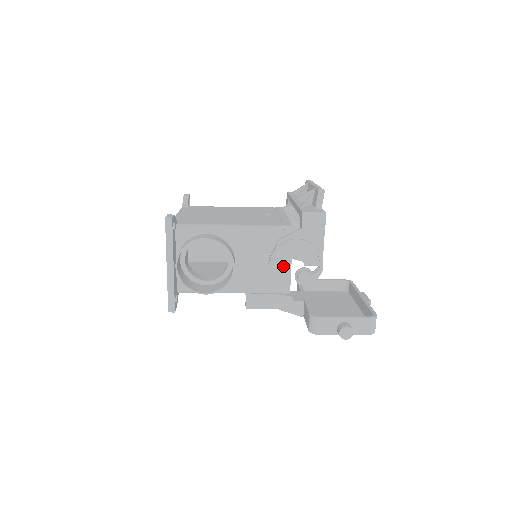
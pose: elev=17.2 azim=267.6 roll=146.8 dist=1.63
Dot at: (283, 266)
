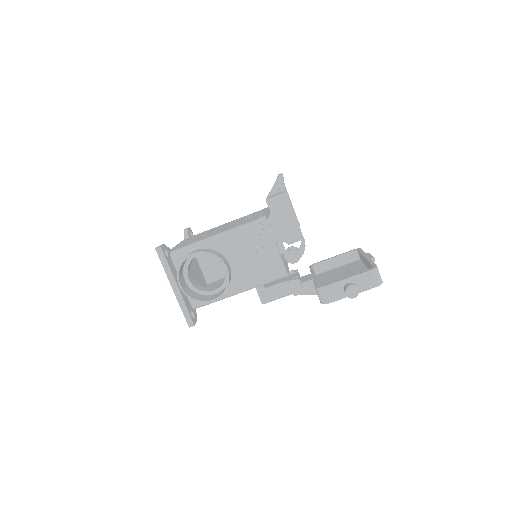
Dot at: (271, 253)
